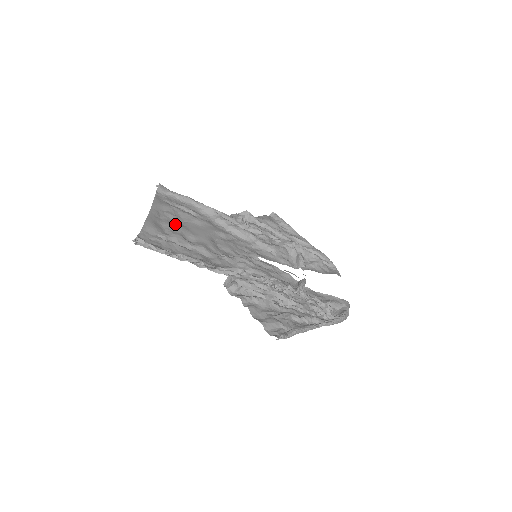
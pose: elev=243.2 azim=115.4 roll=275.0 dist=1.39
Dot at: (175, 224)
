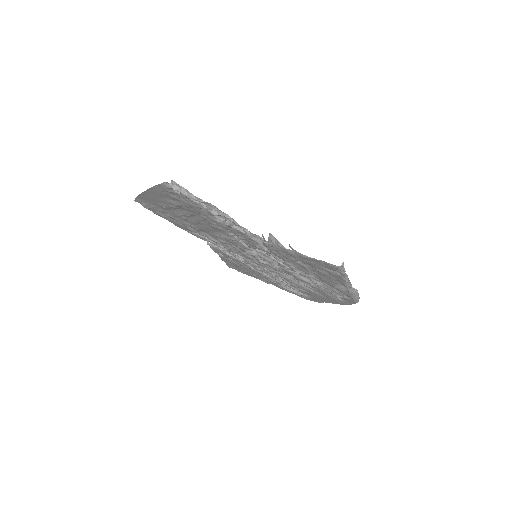
Dot at: (181, 209)
